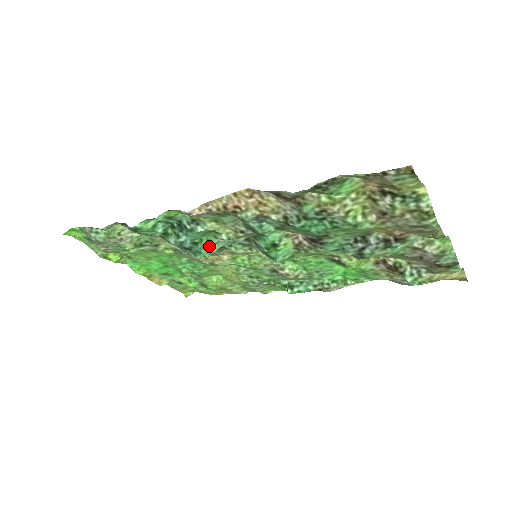
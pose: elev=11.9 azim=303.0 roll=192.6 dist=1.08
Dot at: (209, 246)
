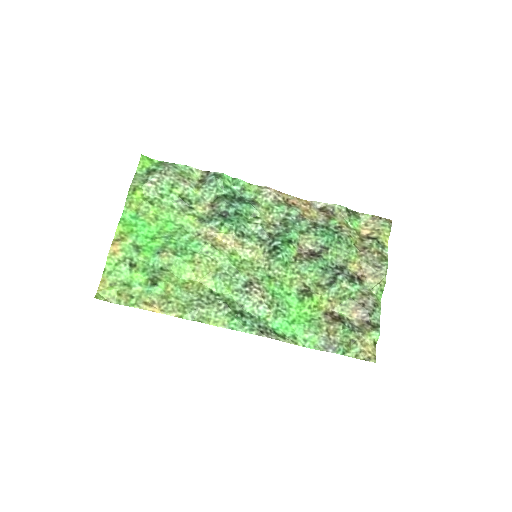
Dot at: (241, 223)
